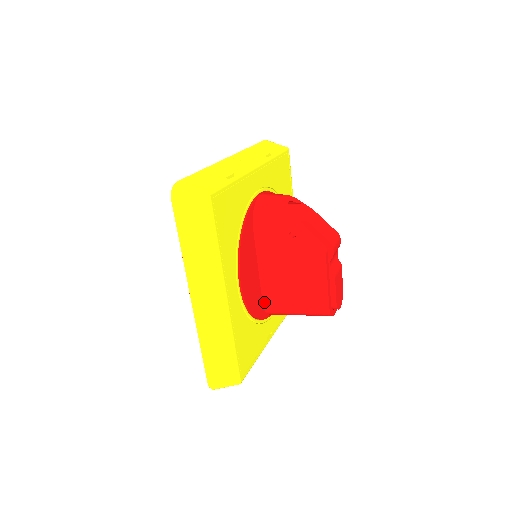
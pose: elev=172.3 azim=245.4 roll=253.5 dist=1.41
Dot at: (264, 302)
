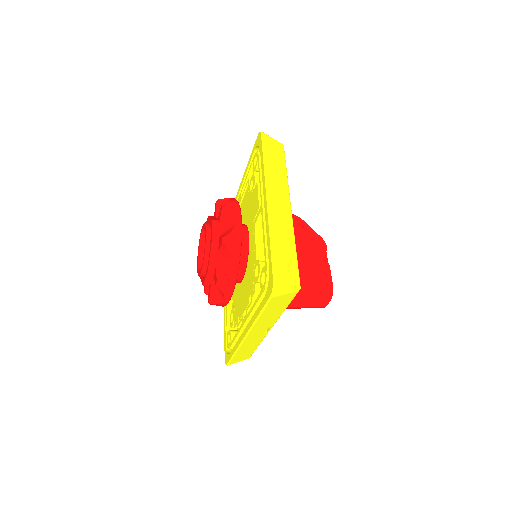
Dot at: occluded
